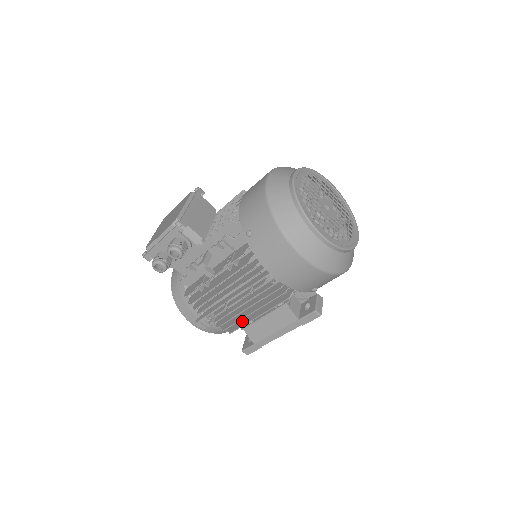
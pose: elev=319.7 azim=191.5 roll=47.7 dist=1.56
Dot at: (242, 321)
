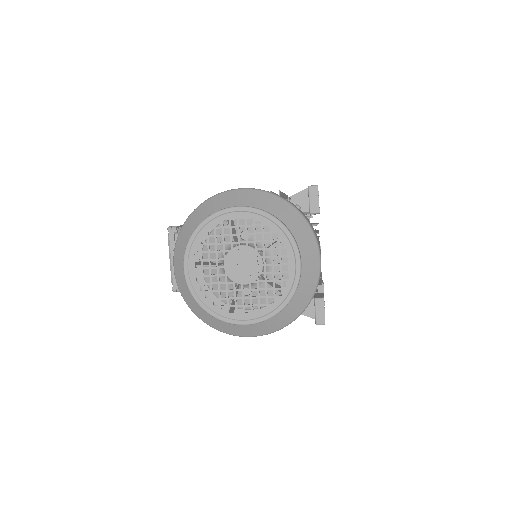
Dot at: occluded
